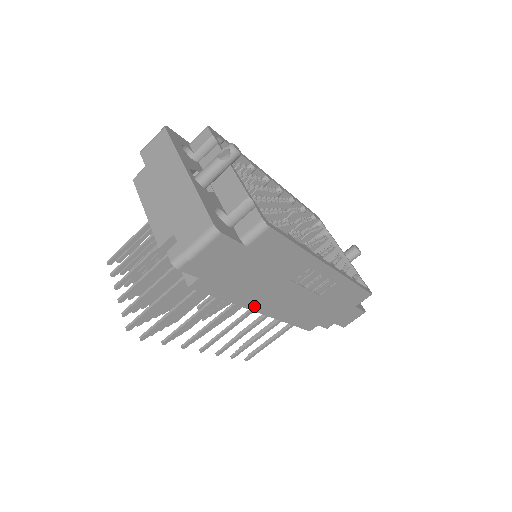
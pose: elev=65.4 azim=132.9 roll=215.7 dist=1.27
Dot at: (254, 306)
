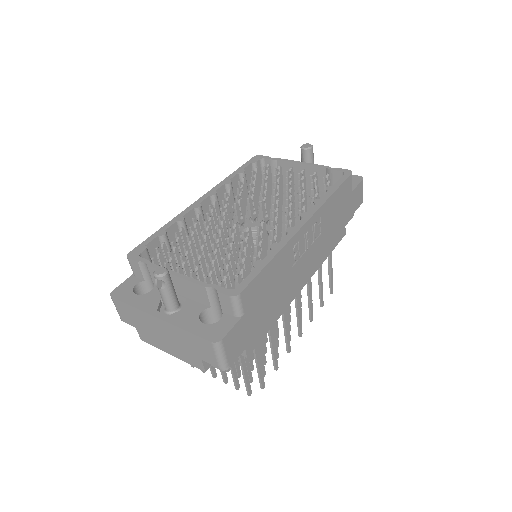
Dot at: (294, 295)
